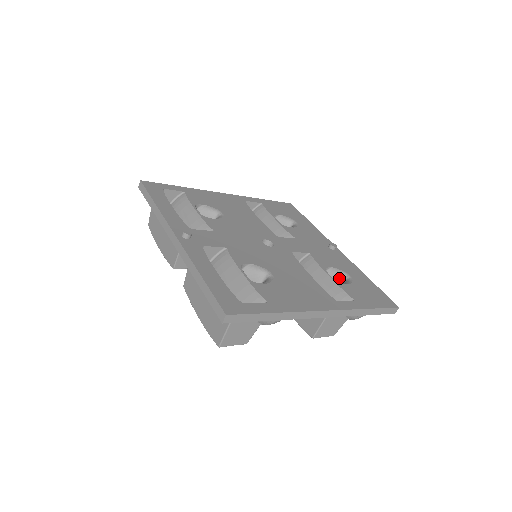
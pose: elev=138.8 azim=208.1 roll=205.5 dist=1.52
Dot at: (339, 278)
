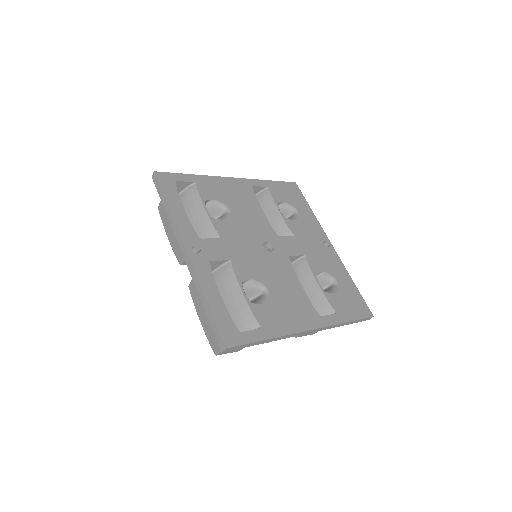
Dot at: (327, 282)
